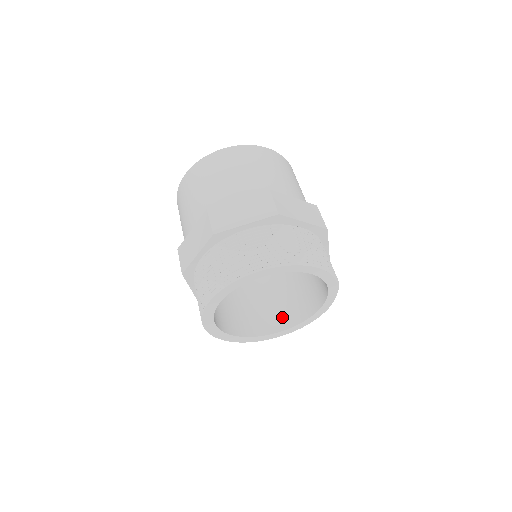
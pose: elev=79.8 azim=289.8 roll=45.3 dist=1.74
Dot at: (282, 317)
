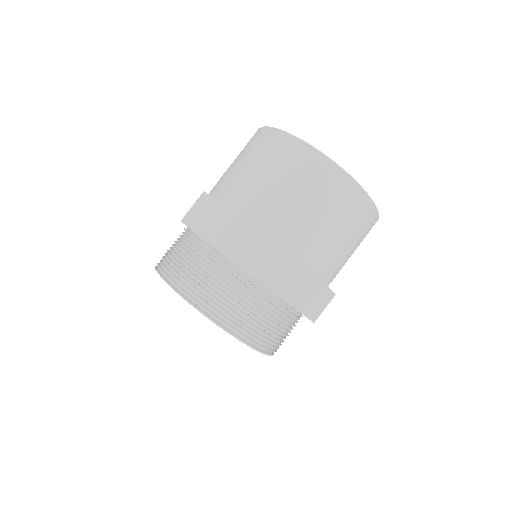
Dot at: occluded
